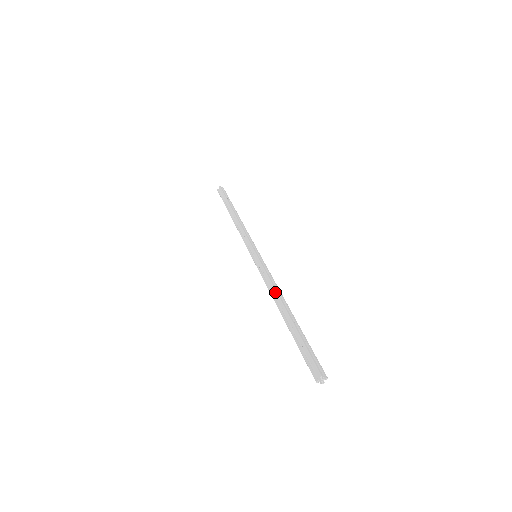
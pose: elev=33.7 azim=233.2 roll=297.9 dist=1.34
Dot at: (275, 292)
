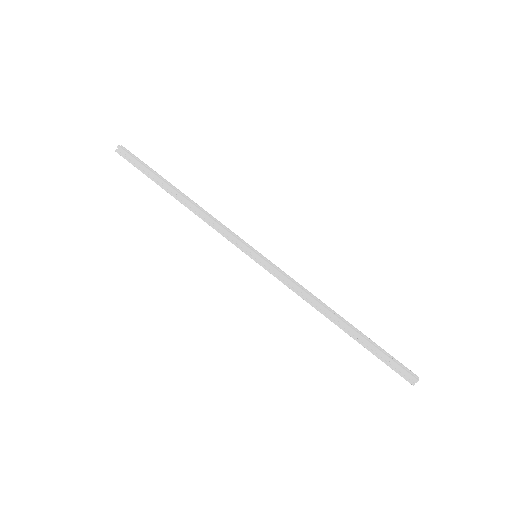
Dot at: (317, 303)
